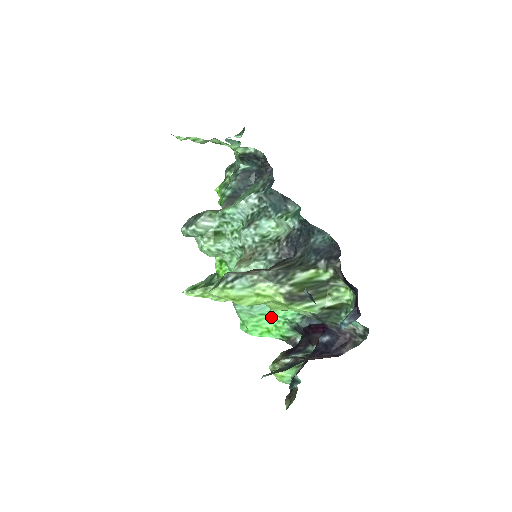
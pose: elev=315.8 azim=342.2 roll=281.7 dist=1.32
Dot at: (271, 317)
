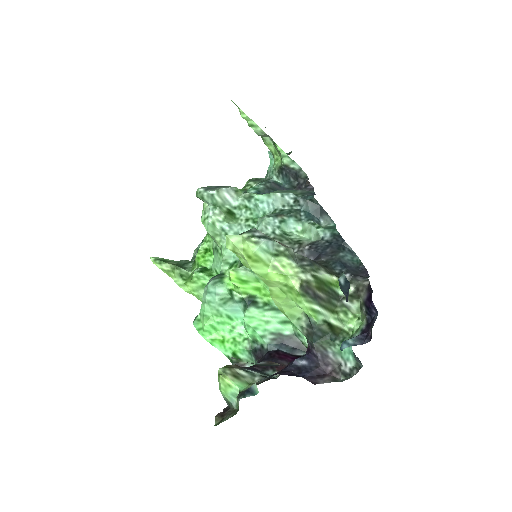
Dot at: (236, 326)
